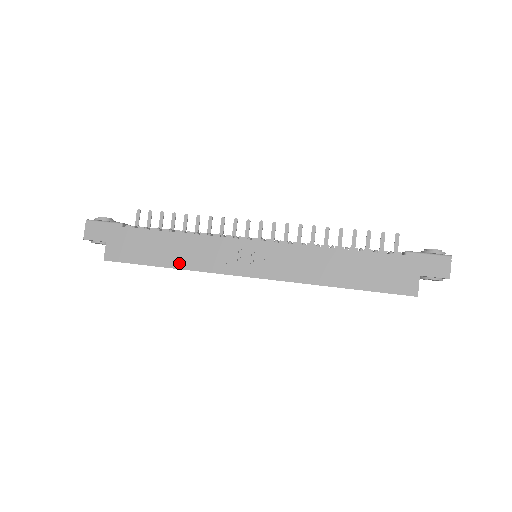
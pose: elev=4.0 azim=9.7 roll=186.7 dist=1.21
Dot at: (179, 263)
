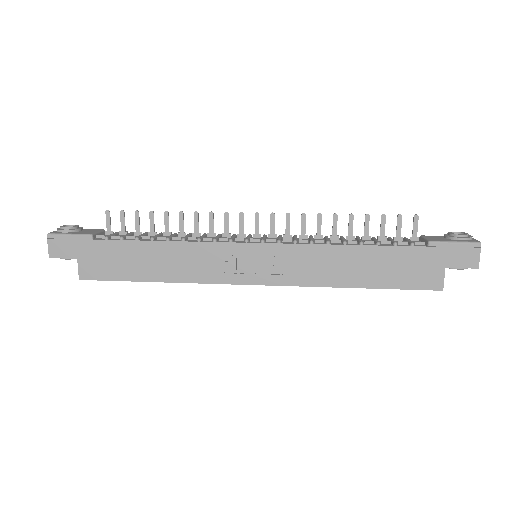
Dot at: (169, 276)
